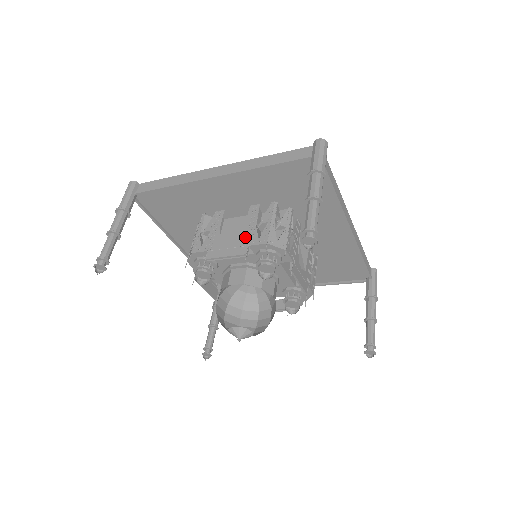
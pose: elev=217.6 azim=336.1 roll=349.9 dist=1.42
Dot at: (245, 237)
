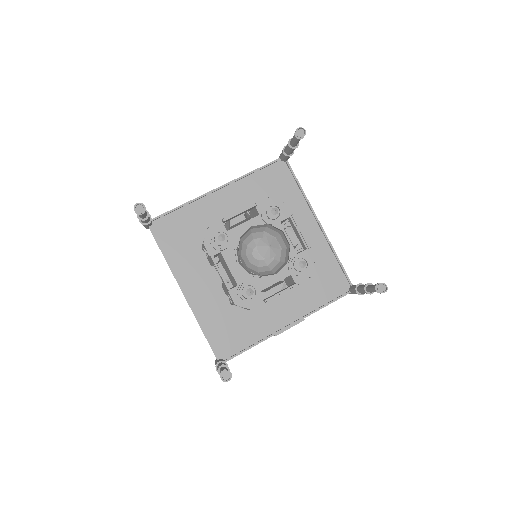
Dot at: occluded
